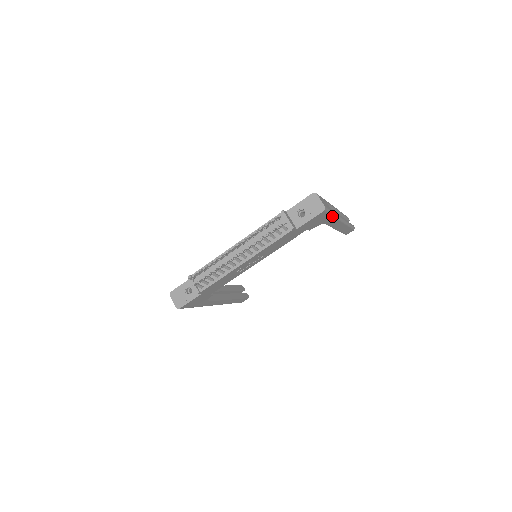
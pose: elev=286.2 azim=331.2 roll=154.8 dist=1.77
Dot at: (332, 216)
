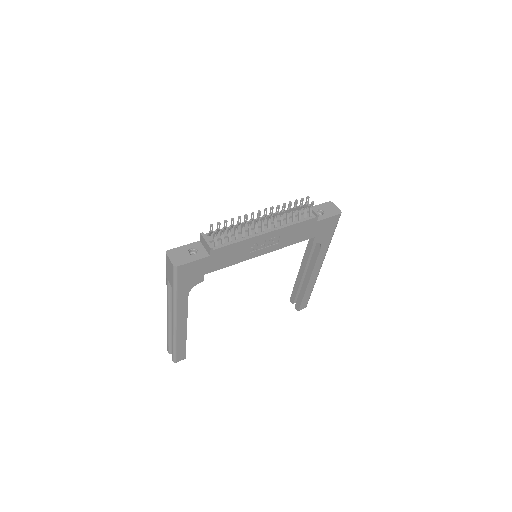
Dot at: (331, 239)
